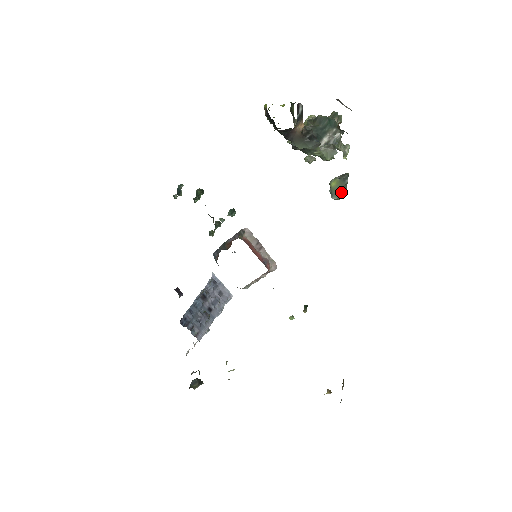
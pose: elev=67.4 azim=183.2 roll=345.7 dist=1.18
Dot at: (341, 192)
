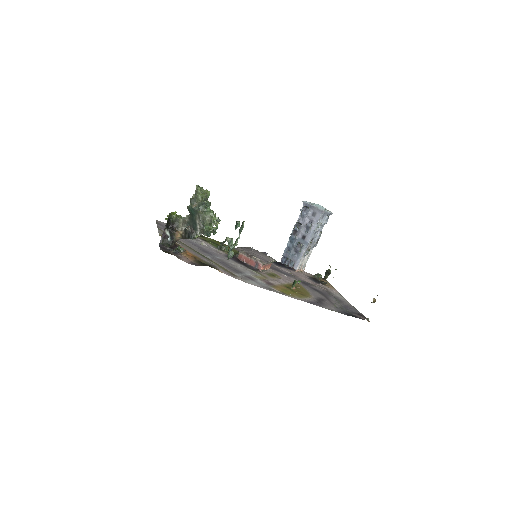
Dot at: occluded
